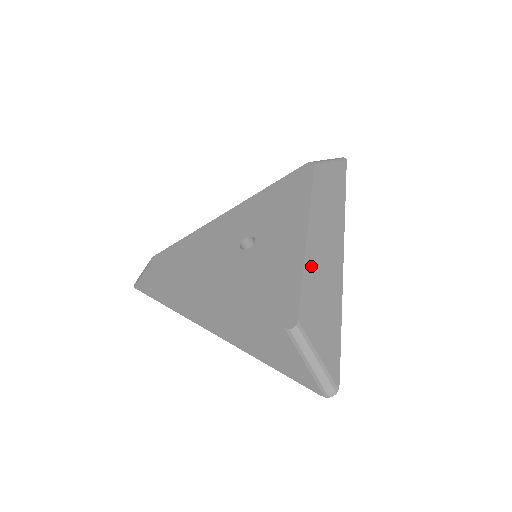
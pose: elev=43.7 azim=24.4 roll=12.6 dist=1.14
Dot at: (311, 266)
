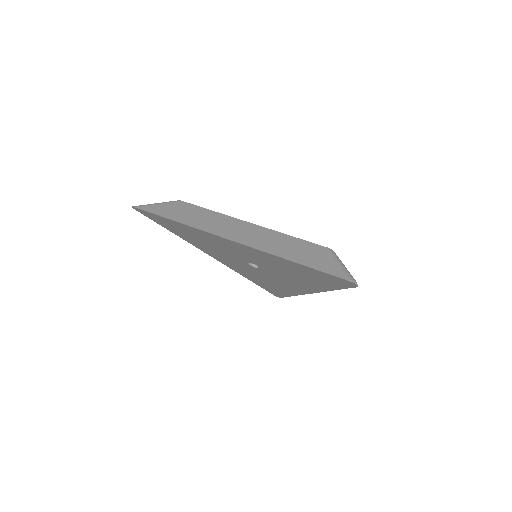
Dot at: occluded
